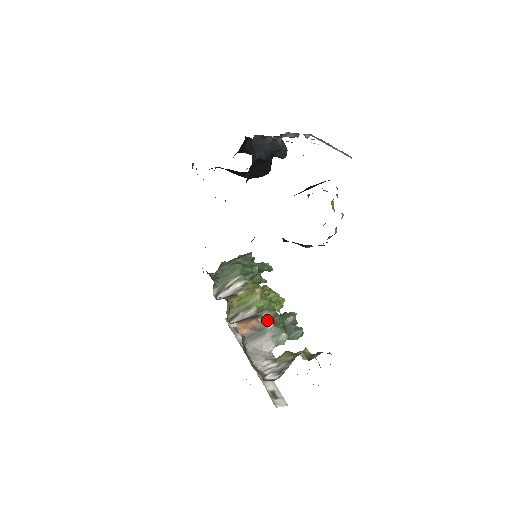
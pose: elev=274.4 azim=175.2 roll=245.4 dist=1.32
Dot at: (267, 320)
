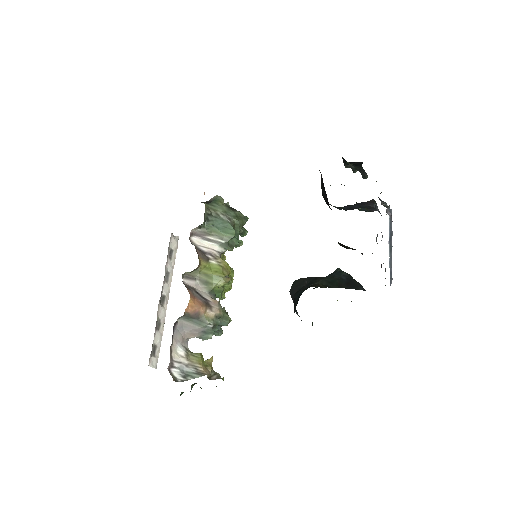
Dot at: (212, 317)
